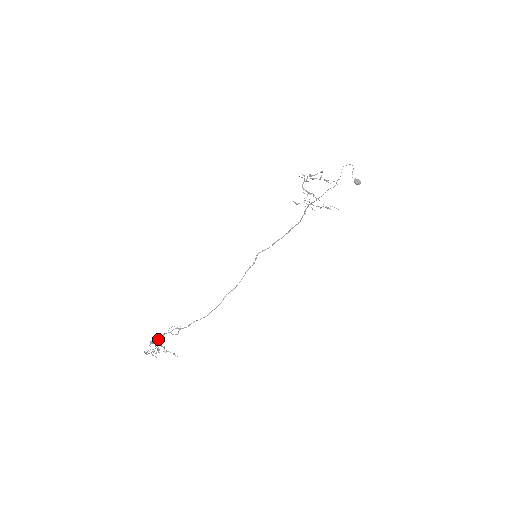
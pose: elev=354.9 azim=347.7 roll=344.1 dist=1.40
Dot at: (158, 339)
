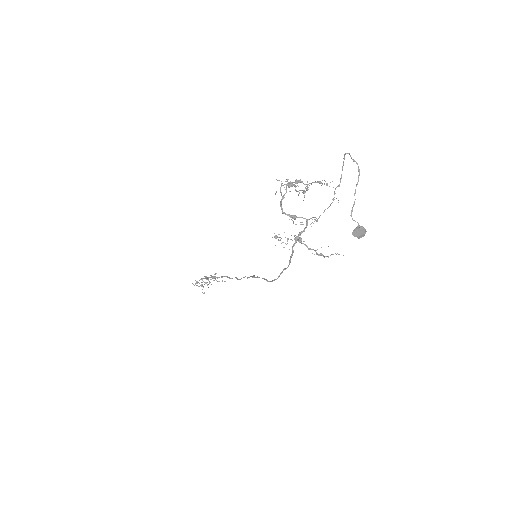
Dot at: (201, 279)
